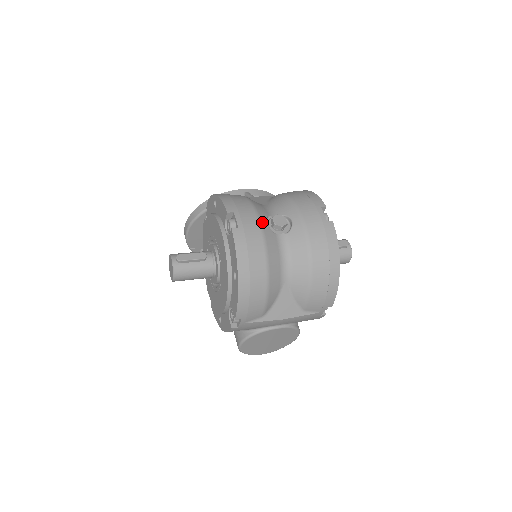
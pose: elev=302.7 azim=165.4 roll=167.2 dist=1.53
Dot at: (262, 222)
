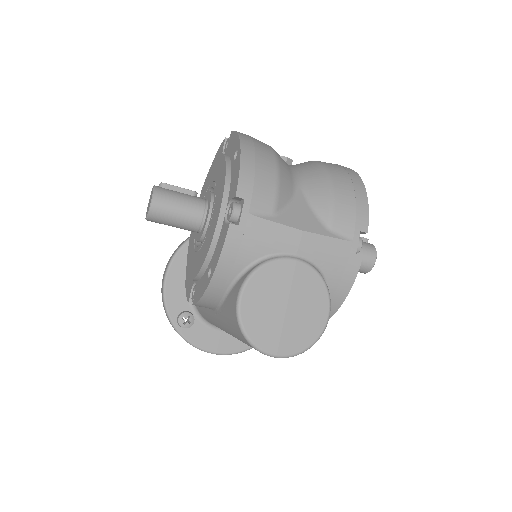
Dot at: occluded
